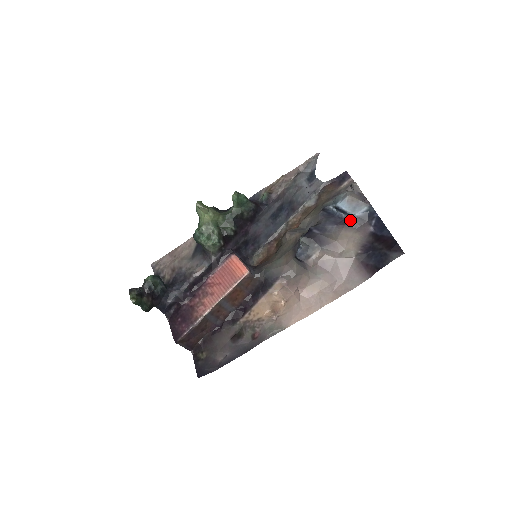
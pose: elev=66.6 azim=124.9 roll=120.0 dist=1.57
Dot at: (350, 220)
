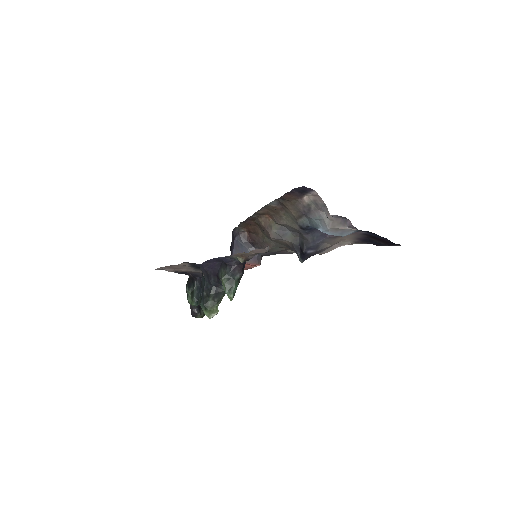
Dot at: occluded
